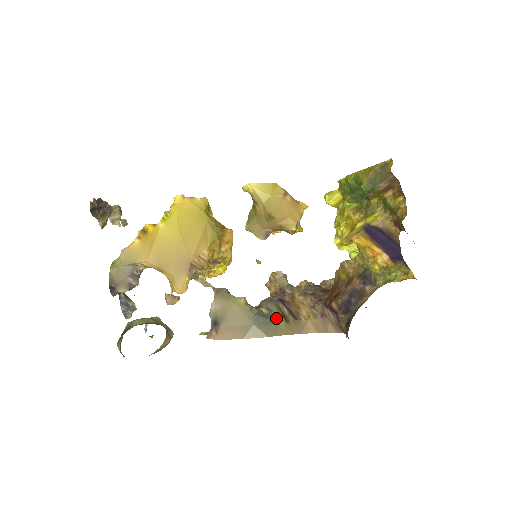
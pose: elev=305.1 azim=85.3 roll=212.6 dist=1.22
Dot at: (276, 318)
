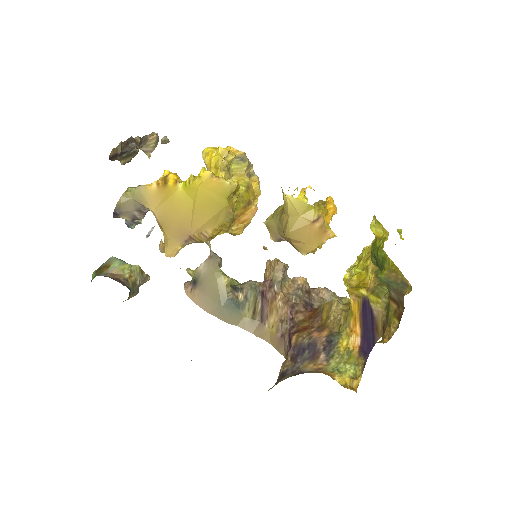
Dot at: (246, 310)
